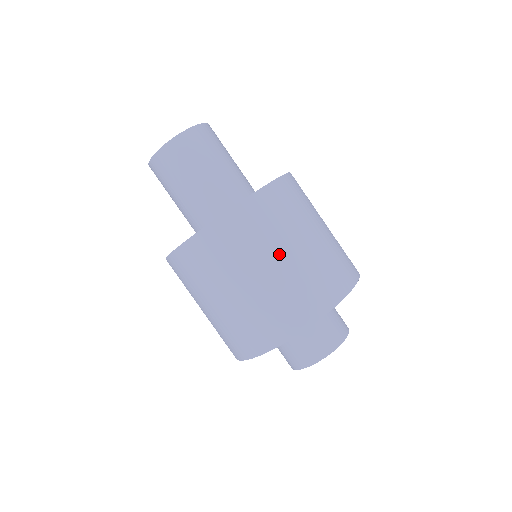
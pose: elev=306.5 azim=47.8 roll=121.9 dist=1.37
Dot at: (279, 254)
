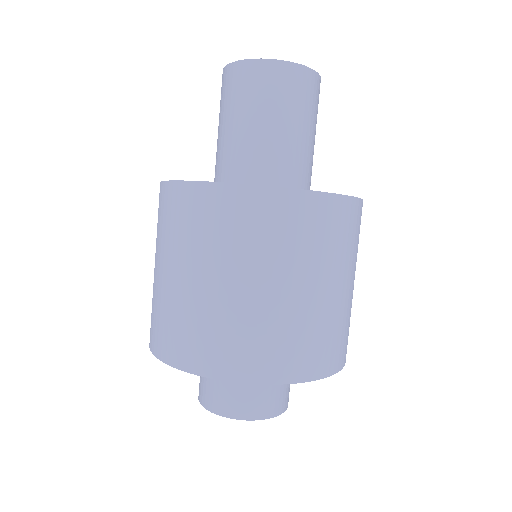
Dot at: (233, 275)
